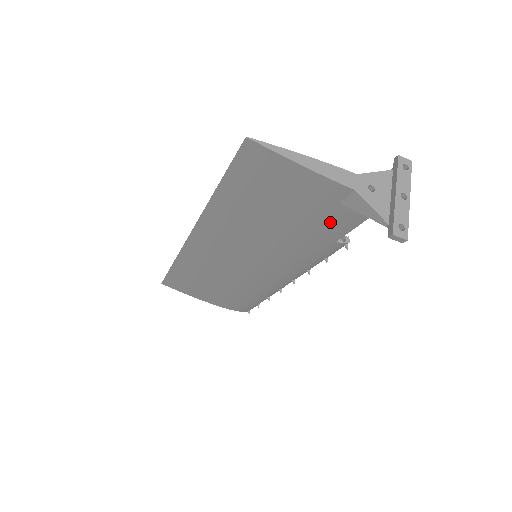
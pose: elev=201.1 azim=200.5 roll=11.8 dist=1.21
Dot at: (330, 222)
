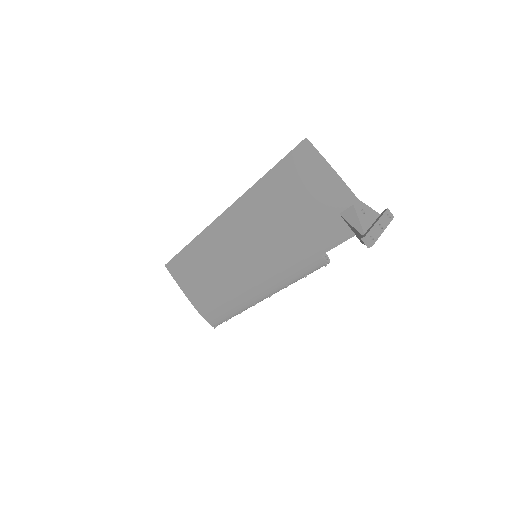
Dot at: (325, 231)
